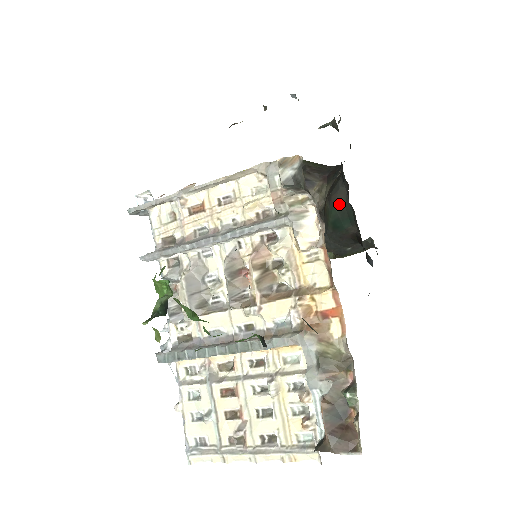
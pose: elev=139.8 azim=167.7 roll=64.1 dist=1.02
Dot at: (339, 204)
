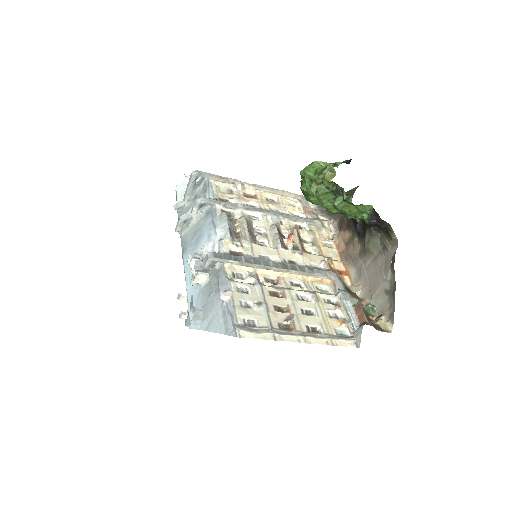
Dot at: occluded
